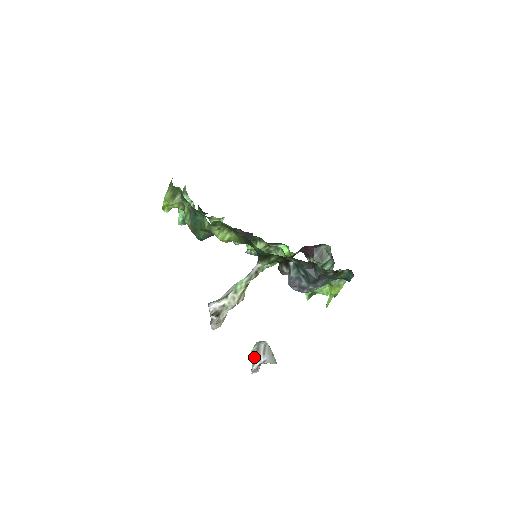
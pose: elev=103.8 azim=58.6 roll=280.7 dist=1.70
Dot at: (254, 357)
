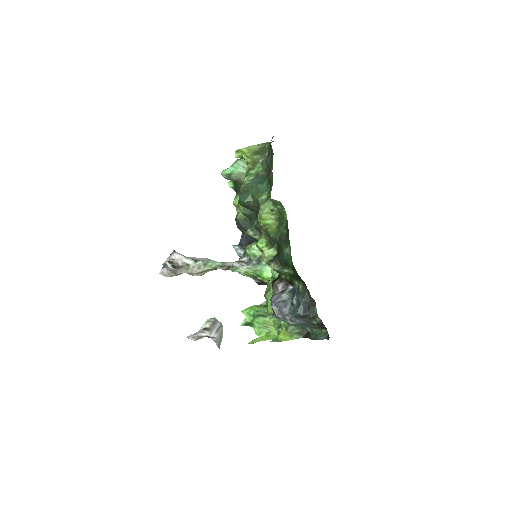
Dot at: (207, 326)
